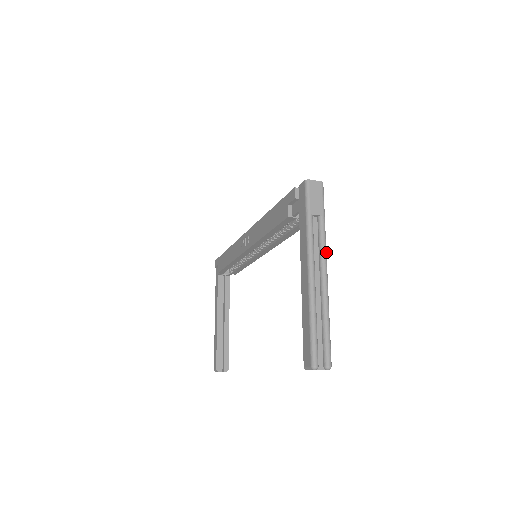
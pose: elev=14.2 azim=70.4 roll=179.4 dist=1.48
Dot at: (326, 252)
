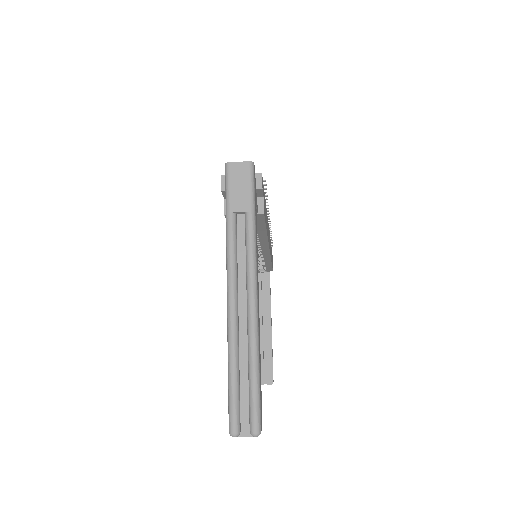
Dot at: (255, 264)
